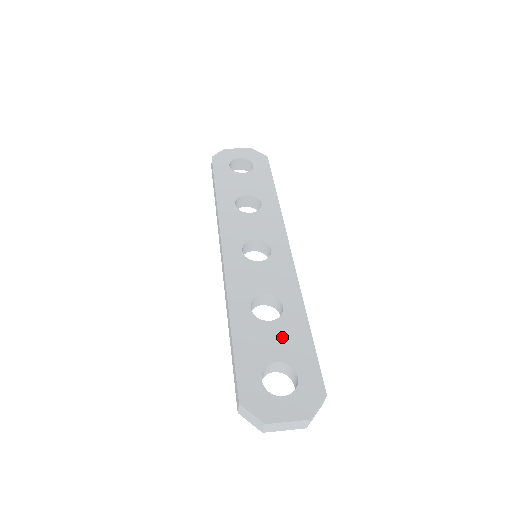
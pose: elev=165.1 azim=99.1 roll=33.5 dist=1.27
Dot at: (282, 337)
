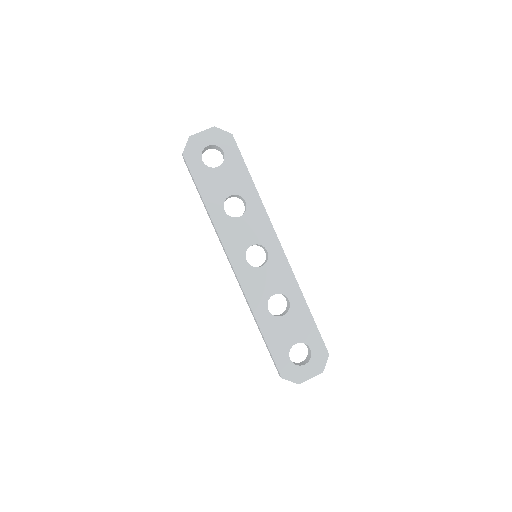
Dot at: (294, 325)
